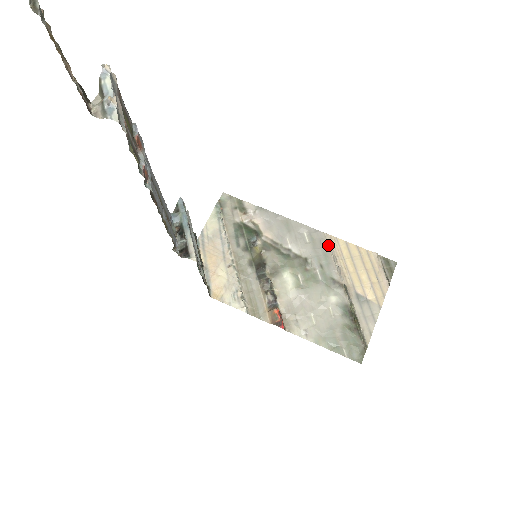
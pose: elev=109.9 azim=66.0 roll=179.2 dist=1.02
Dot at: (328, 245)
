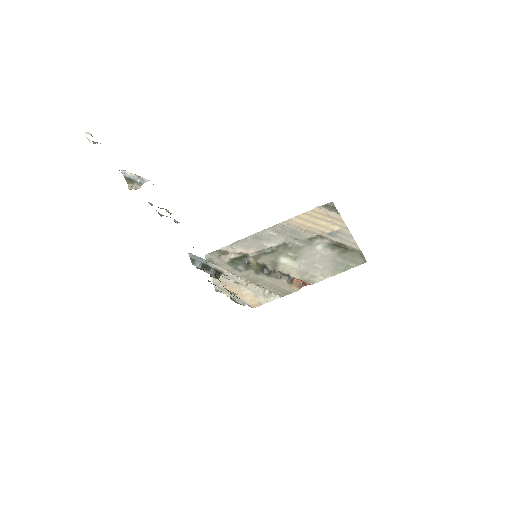
Dot at: (288, 227)
